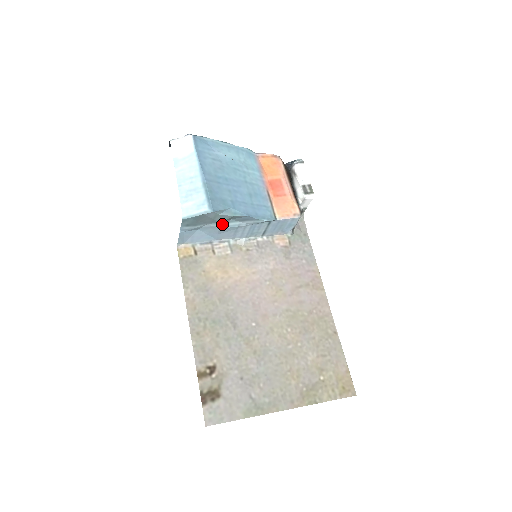
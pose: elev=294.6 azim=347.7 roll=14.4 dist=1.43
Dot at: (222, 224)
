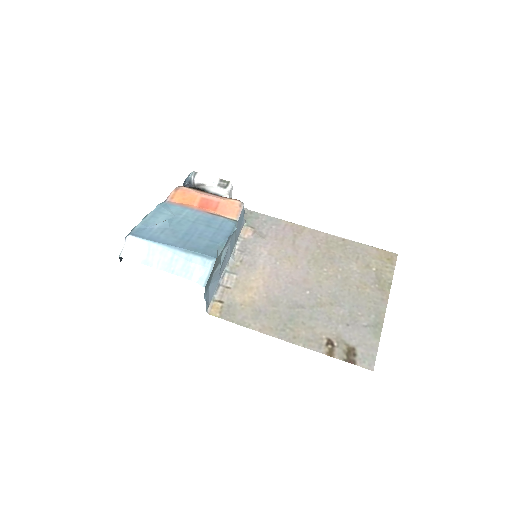
Dot at: (220, 263)
